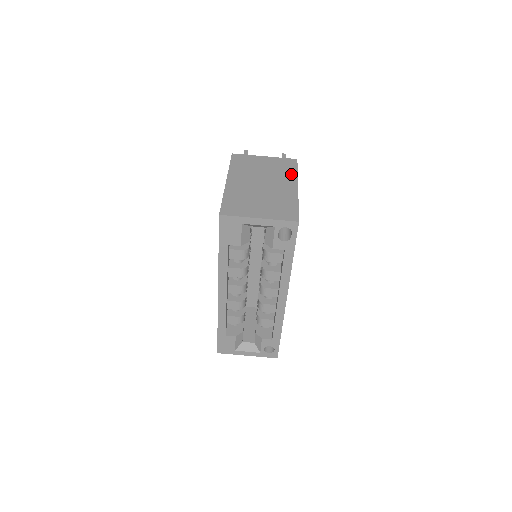
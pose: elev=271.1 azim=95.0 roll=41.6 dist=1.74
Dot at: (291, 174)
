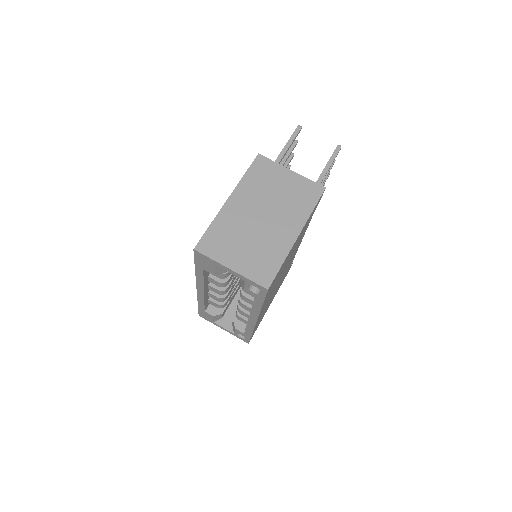
Dot at: (304, 211)
